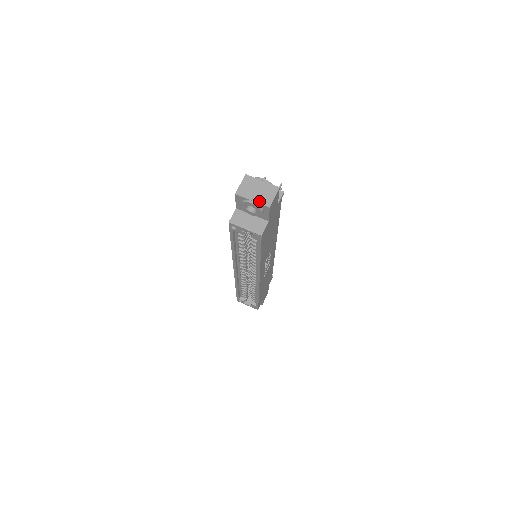
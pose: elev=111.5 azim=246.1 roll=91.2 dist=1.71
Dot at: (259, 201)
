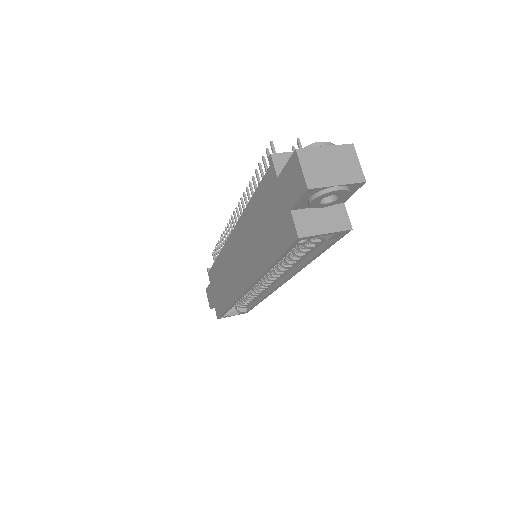
Dot at: (346, 180)
